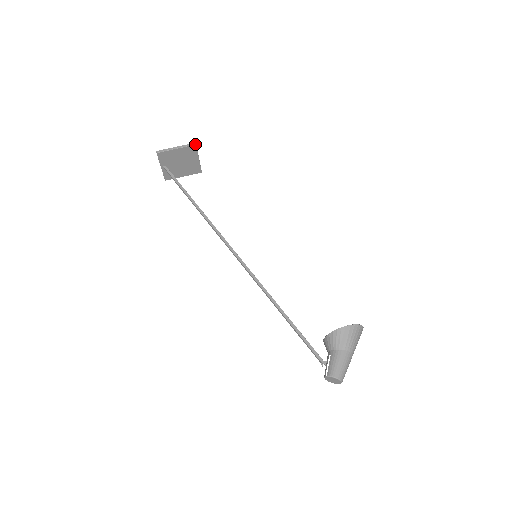
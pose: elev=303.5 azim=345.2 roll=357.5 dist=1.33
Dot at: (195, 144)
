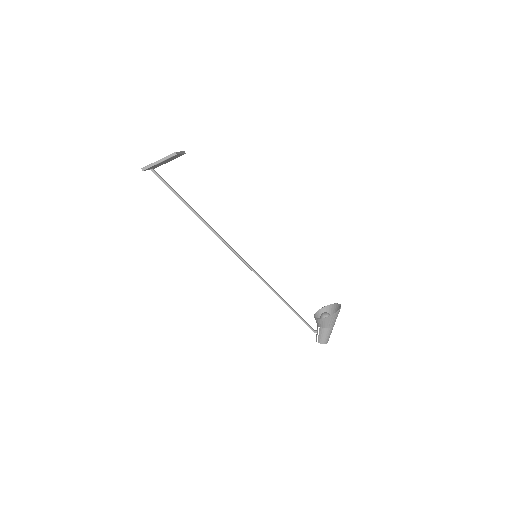
Dot at: (176, 154)
